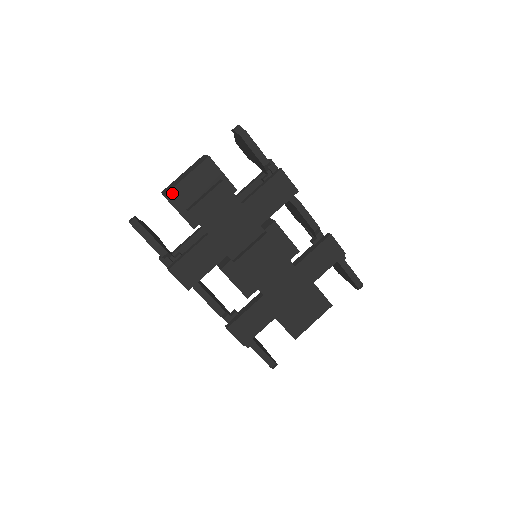
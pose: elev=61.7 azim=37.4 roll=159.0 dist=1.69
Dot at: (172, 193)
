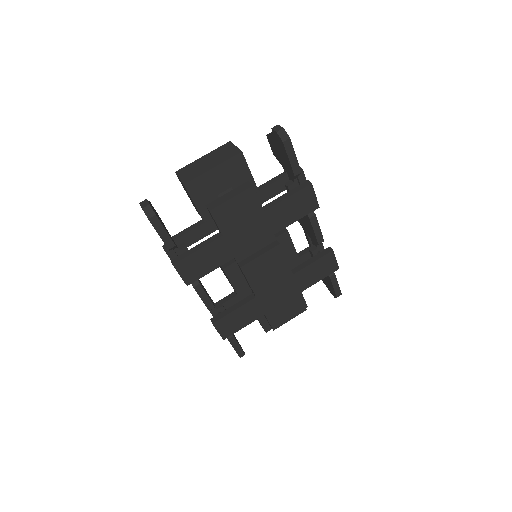
Dot at: (193, 183)
